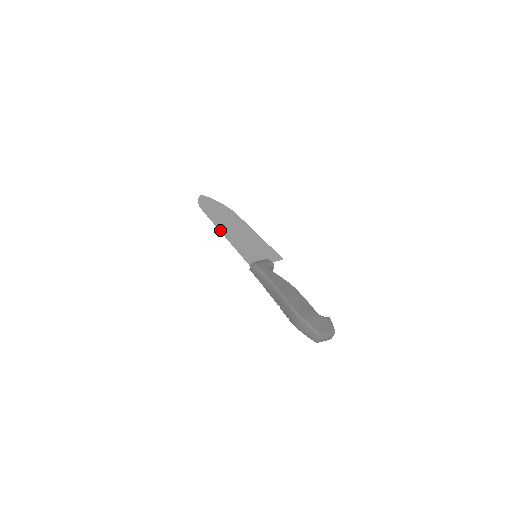
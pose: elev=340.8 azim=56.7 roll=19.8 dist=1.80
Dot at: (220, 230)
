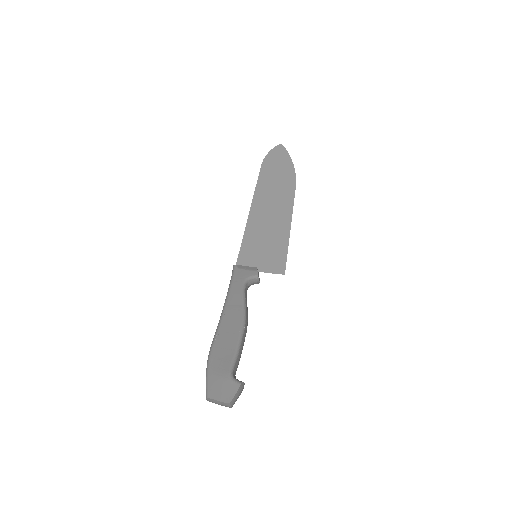
Dot at: (251, 204)
